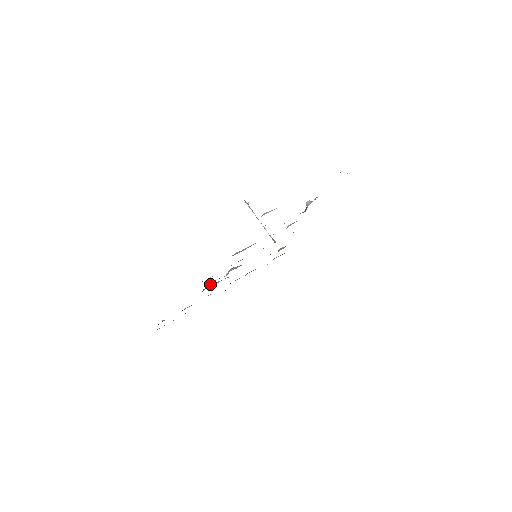
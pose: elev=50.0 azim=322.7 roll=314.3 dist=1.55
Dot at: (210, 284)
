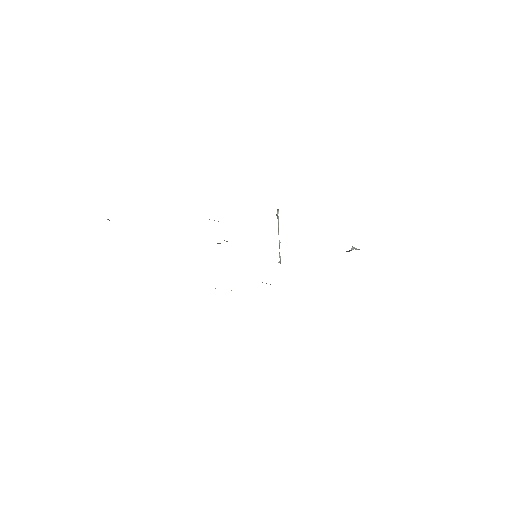
Dot at: occluded
